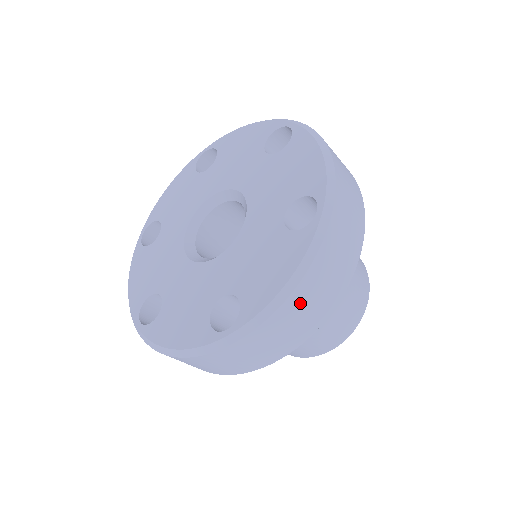
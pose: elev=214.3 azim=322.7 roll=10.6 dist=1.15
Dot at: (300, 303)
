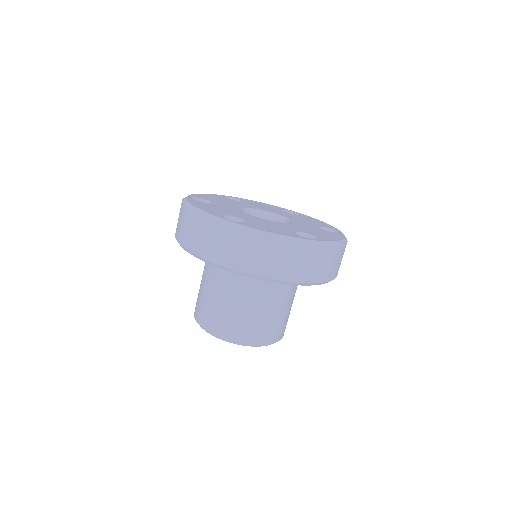
Dot at: (340, 255)
